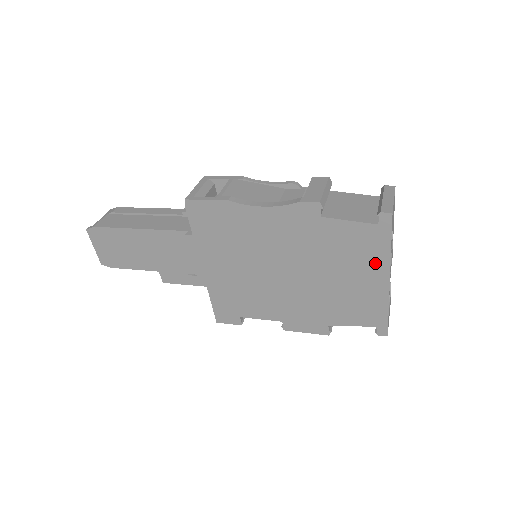
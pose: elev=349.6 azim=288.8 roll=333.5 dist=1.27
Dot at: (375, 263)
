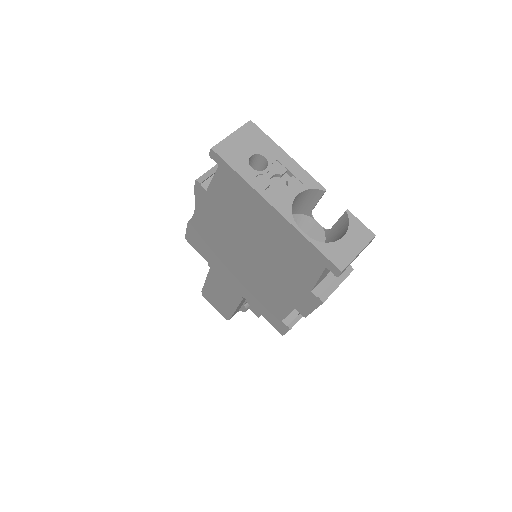
Dot at: (254, 200)
